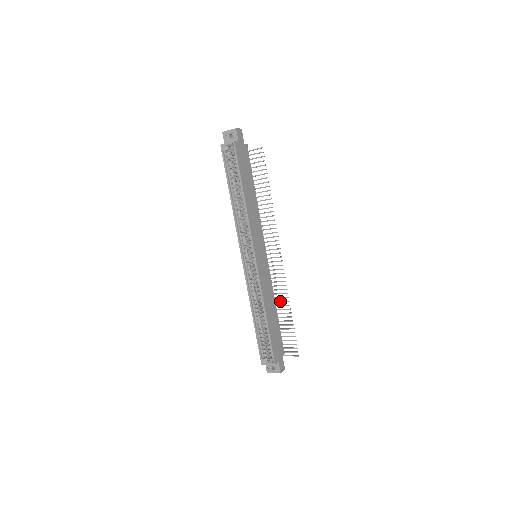
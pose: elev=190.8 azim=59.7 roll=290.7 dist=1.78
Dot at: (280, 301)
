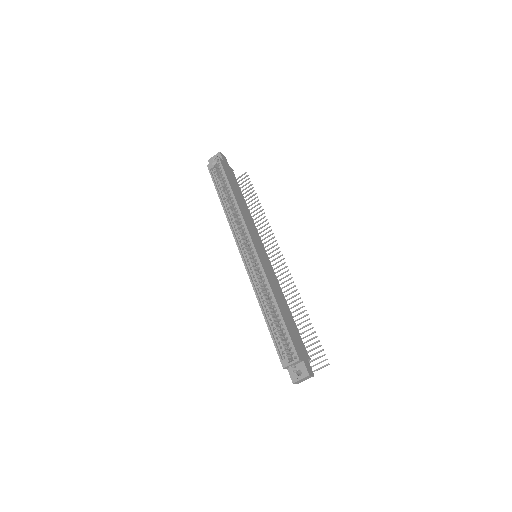
Dot at: occluded
